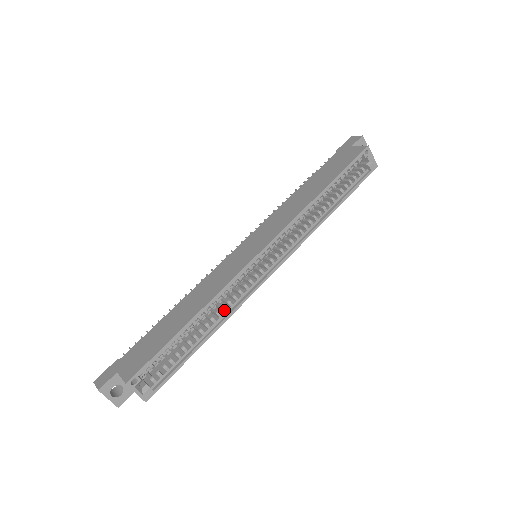
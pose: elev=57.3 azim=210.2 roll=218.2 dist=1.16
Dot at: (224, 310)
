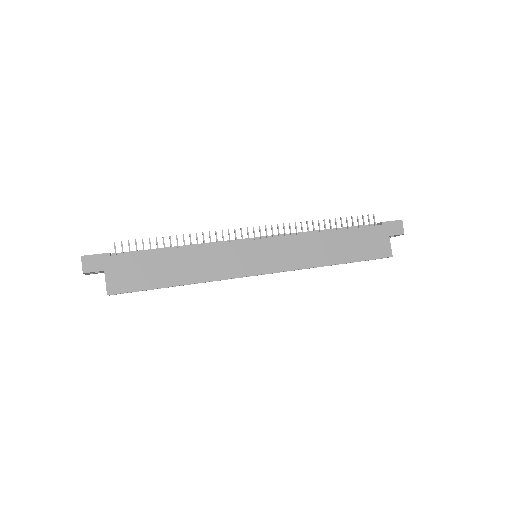
Dot at: occluded
